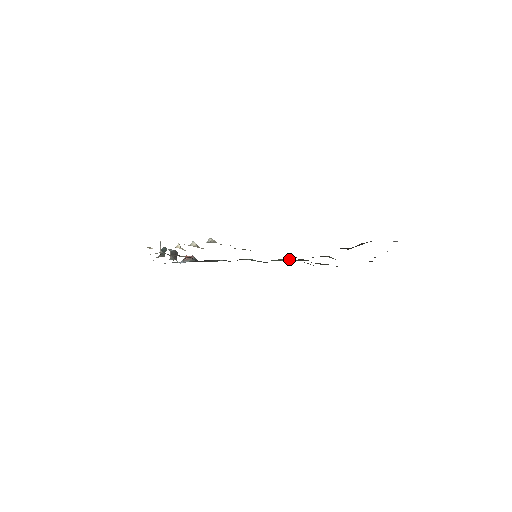
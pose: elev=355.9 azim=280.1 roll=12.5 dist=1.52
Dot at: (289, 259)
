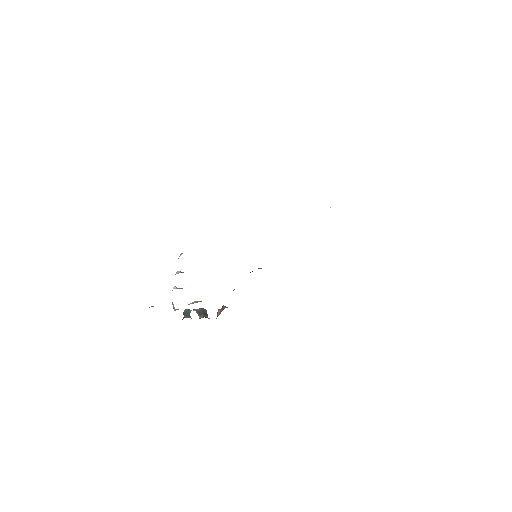
Dot at: occluded
